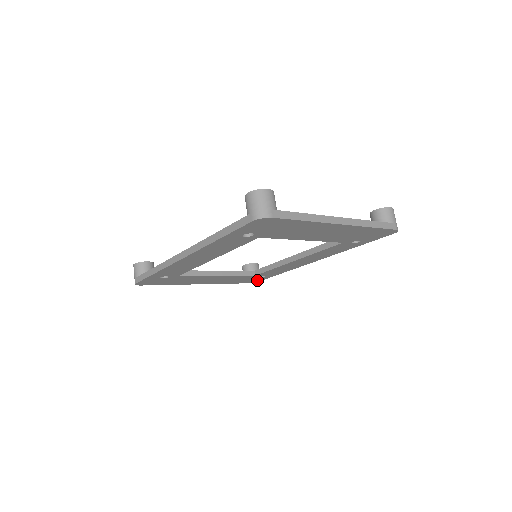
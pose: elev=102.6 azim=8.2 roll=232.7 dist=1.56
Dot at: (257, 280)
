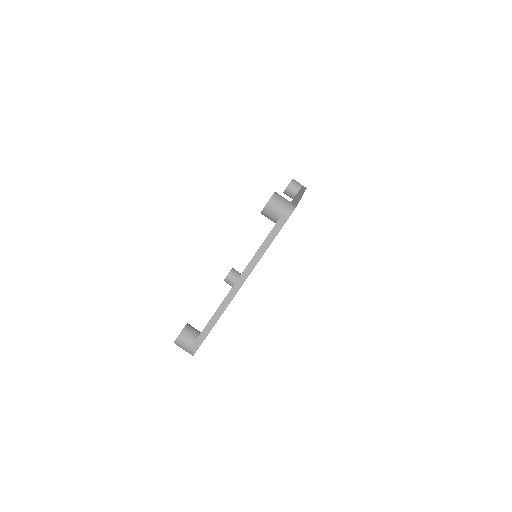
Dot at: occluded
